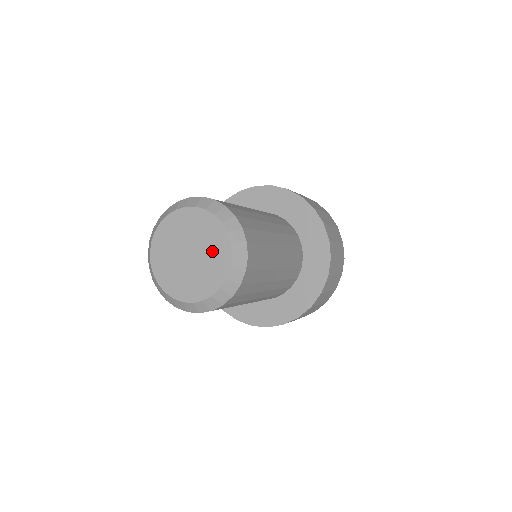
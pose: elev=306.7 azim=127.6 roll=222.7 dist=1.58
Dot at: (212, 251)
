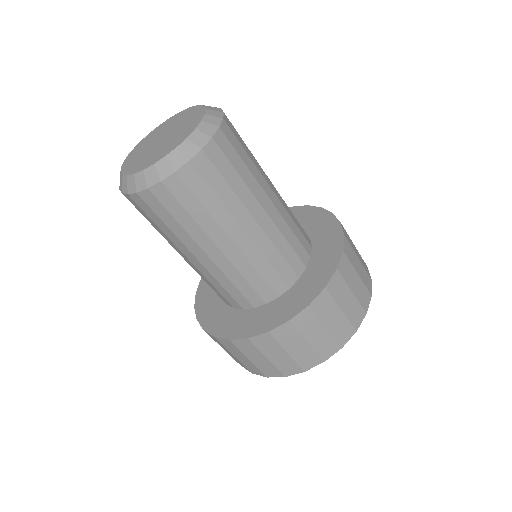
Dot at: (182, 130)
